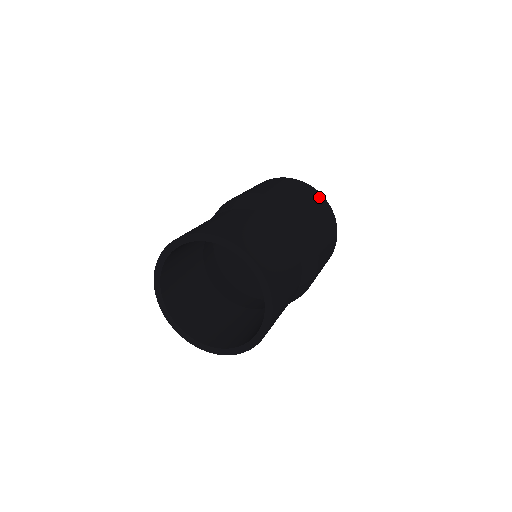
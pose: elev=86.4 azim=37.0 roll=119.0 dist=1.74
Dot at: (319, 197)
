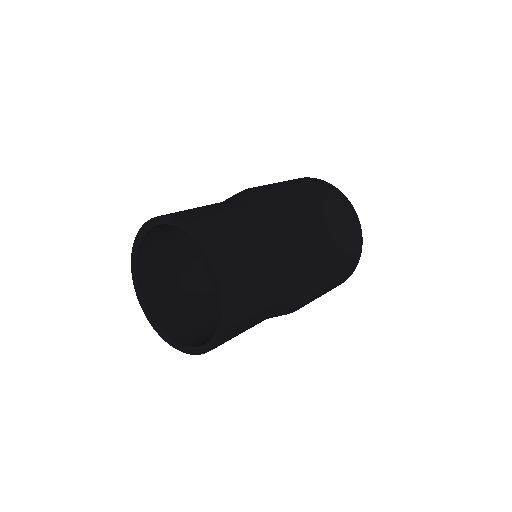
Dot at: (355, 259)
